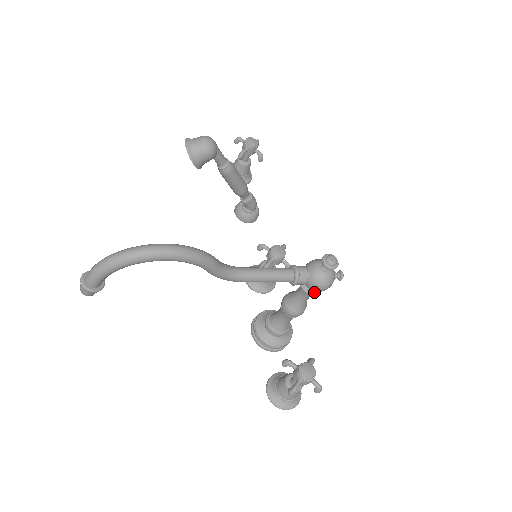
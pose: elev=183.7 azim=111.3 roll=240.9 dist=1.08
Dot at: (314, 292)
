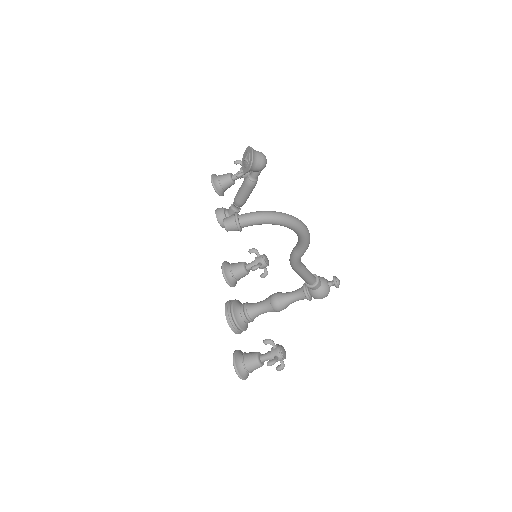
Dot at: (310, 298)
